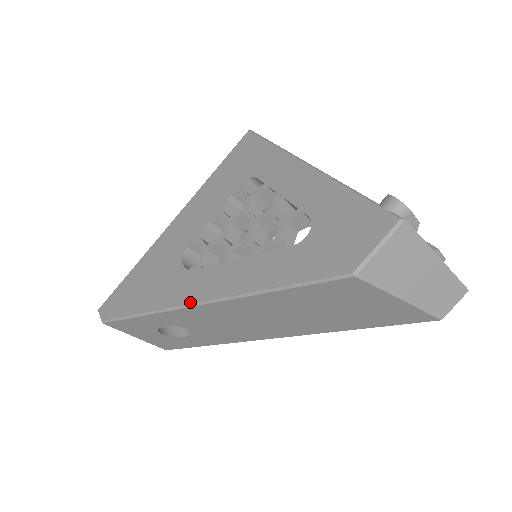
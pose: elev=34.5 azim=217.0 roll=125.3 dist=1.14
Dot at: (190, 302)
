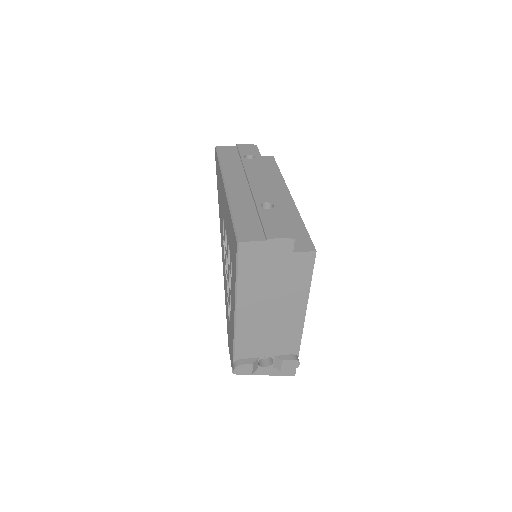
Dot at: (221, 243)
